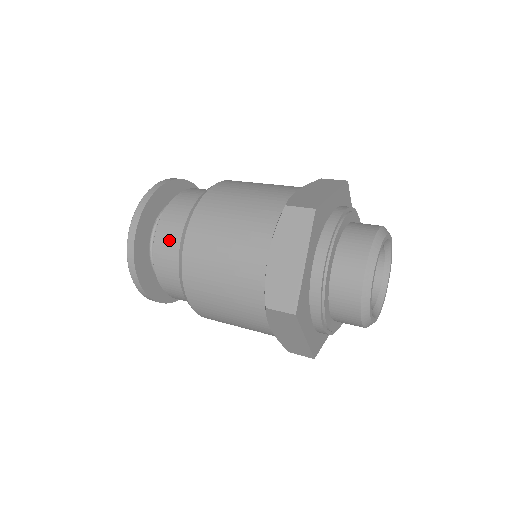
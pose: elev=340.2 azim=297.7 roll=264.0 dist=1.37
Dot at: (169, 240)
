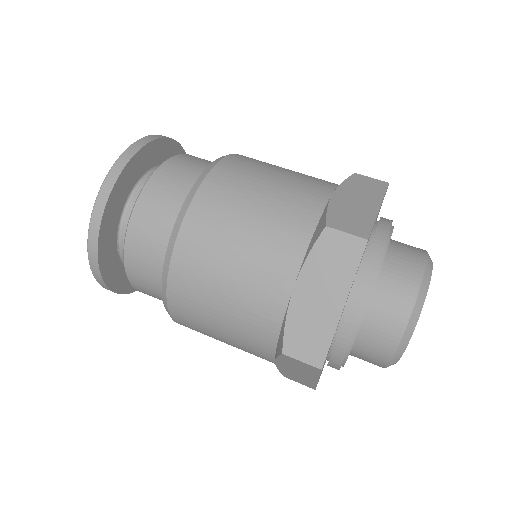
Dot at: (152, 296)
